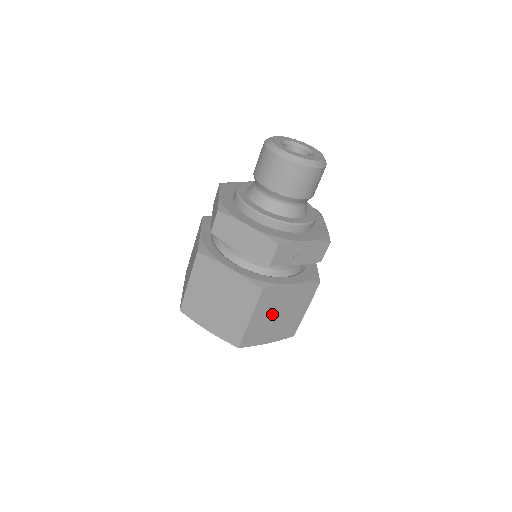
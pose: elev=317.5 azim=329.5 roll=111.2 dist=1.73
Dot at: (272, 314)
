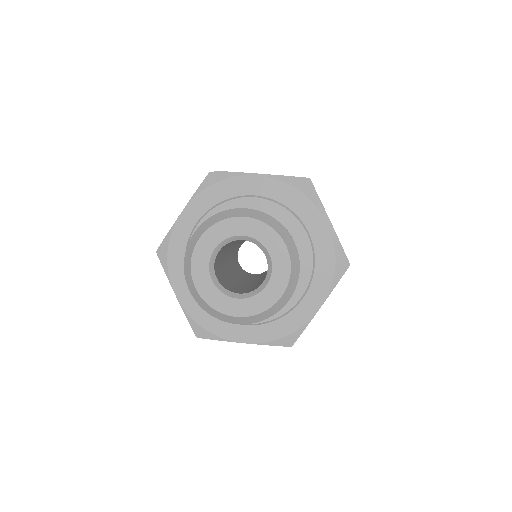
Dot at: occluded
